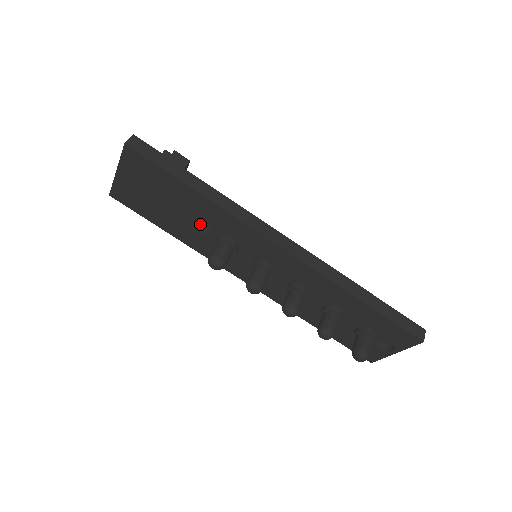
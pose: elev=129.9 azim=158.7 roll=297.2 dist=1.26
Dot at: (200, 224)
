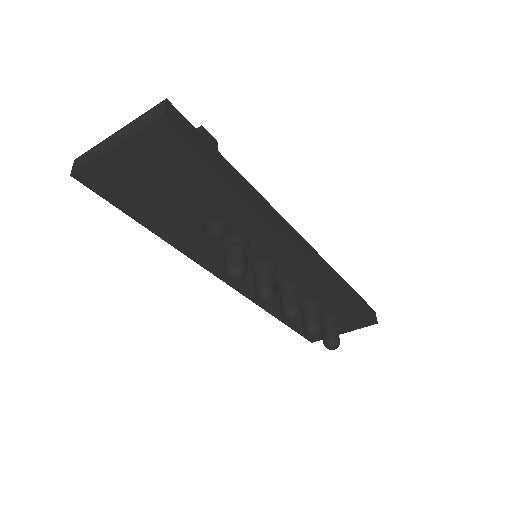
Dot at: occluded
